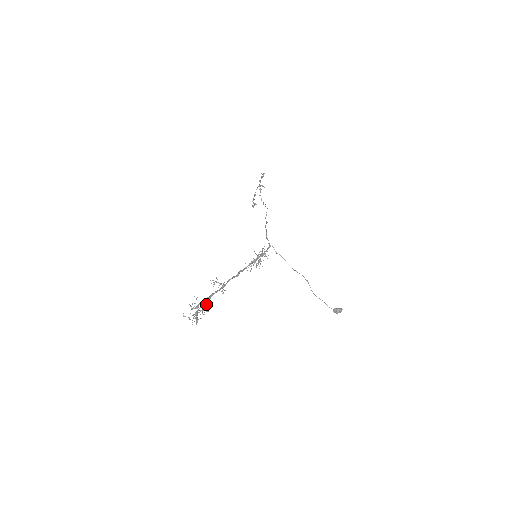
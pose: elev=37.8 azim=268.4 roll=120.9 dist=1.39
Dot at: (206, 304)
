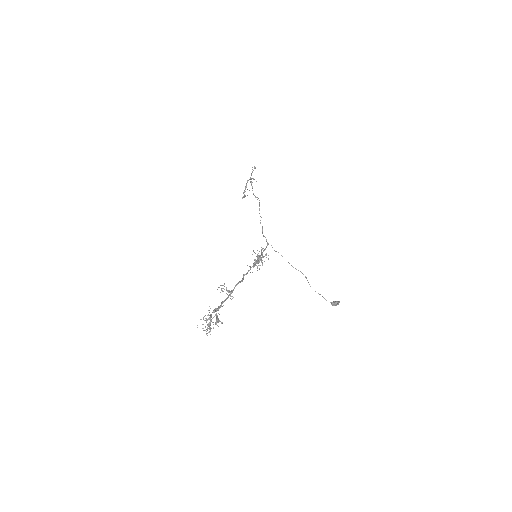
Dot at: occluded
